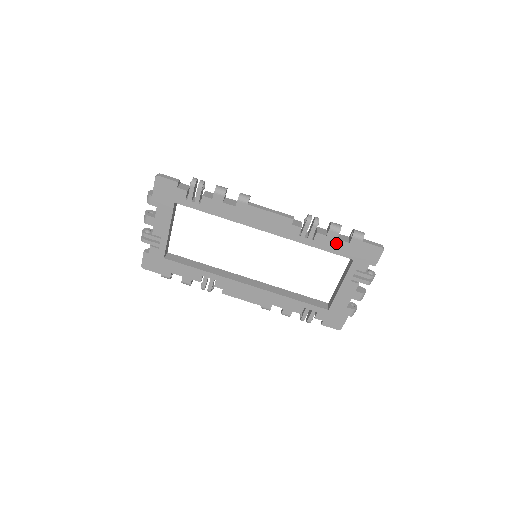
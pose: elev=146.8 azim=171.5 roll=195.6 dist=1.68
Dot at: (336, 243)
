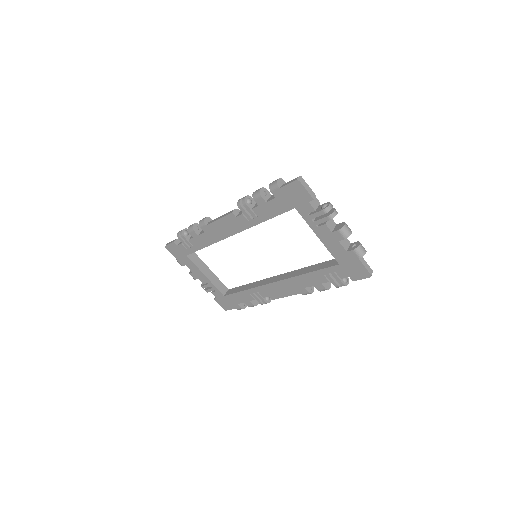
Dot at: (270, 206)
